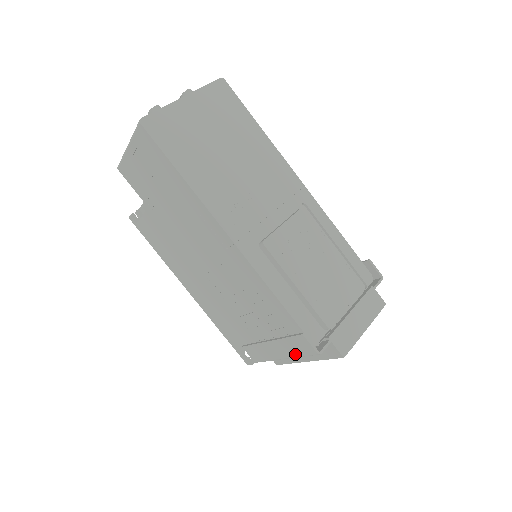
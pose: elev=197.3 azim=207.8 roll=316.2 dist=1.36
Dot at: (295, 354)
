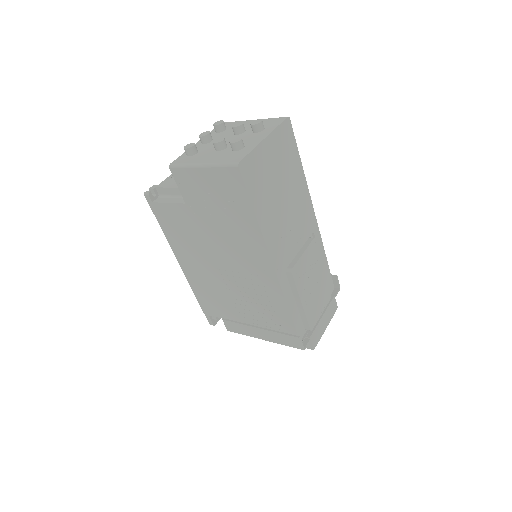
Dot at: (280, 343)
